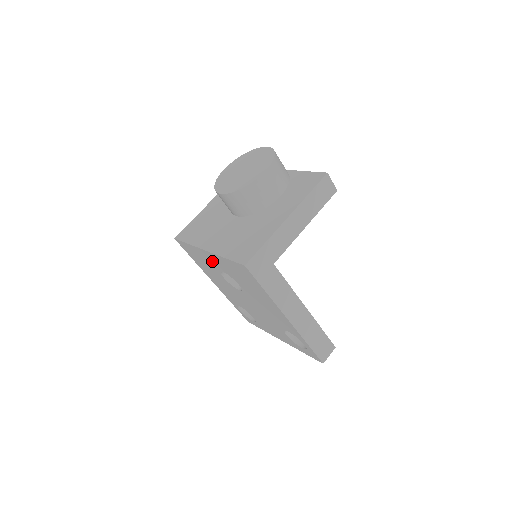
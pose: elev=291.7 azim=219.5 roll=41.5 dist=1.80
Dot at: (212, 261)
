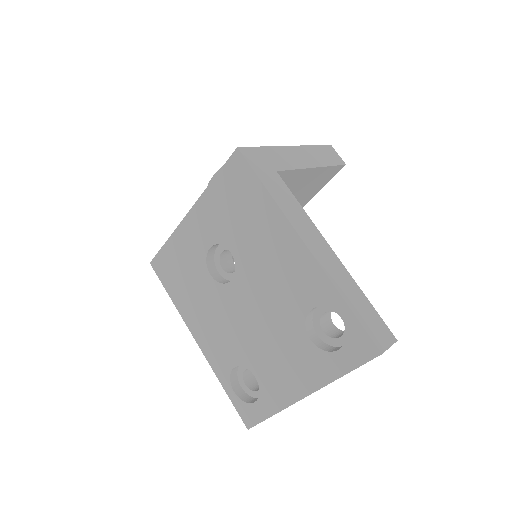
Dot at: (196, 237)
